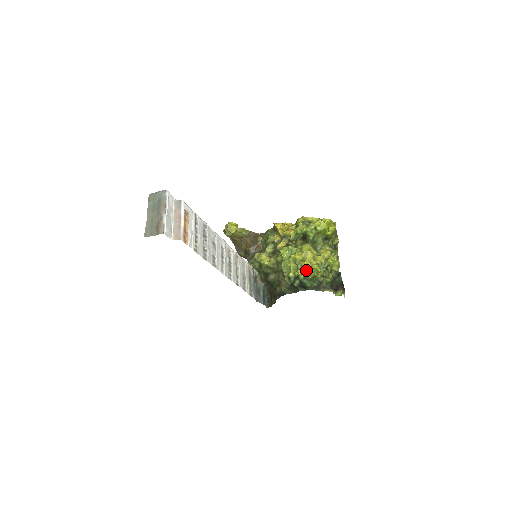
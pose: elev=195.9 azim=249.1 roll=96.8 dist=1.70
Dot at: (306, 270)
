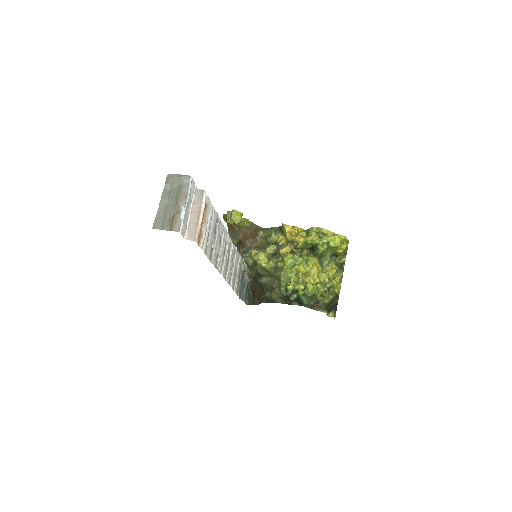
Dot at: (308, 287)
